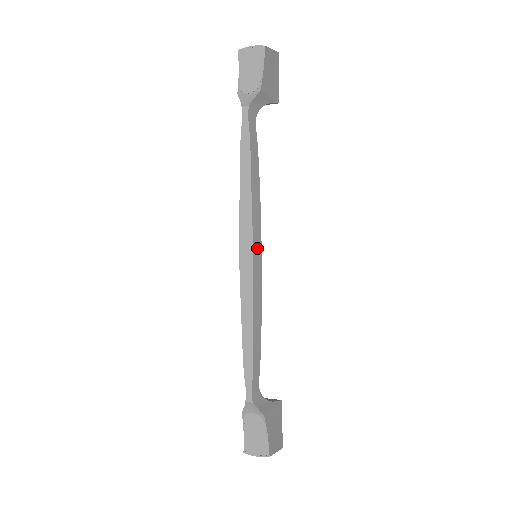
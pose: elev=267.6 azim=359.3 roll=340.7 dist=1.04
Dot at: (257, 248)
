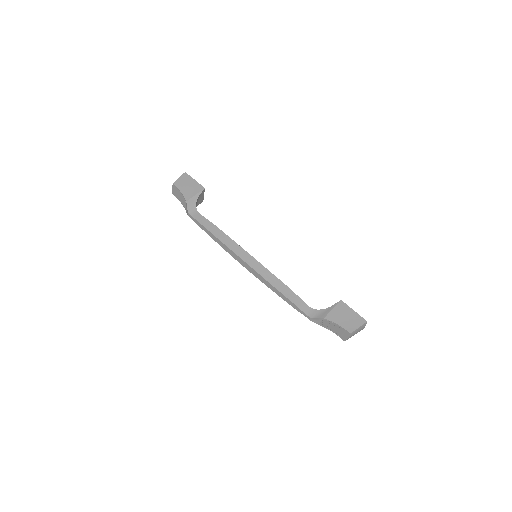
Dot at: (245, 256)
